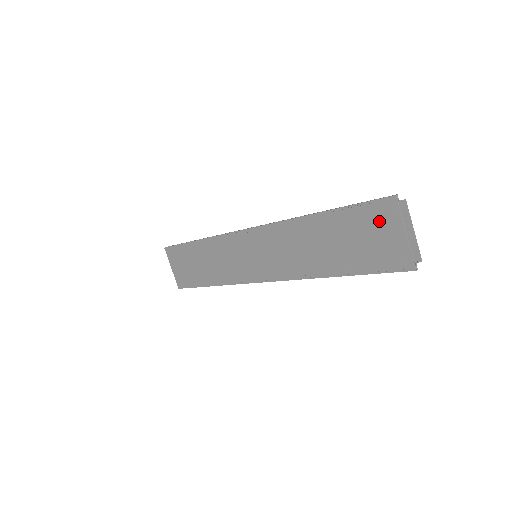
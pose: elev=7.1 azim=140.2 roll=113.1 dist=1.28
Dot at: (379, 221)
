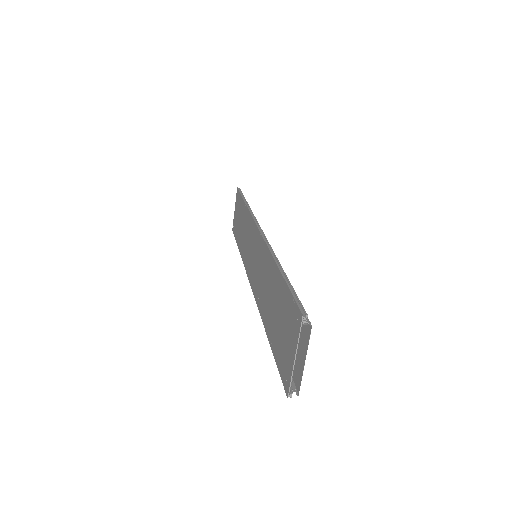
Dot at: (291, 324)
